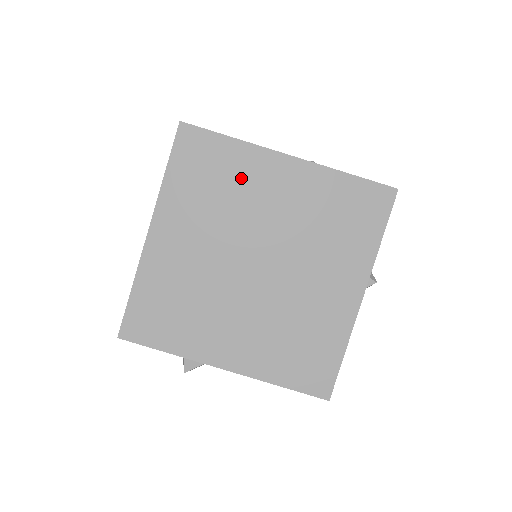
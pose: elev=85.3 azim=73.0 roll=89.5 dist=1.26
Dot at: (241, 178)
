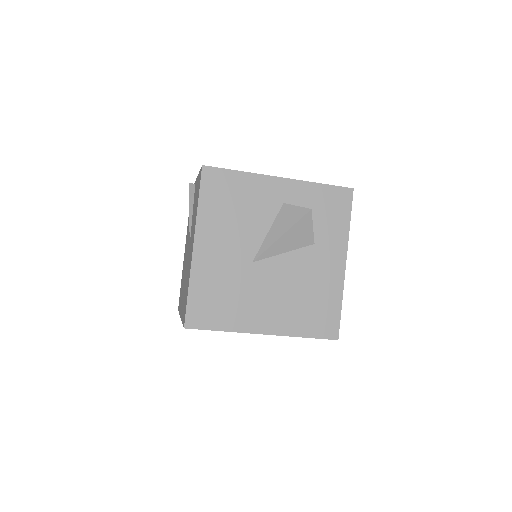
Dot at: occluded
